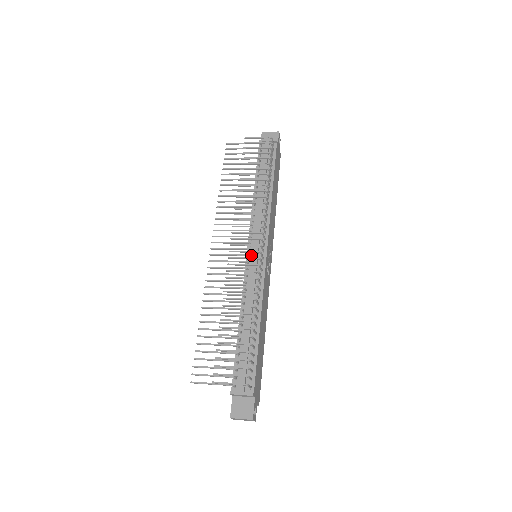
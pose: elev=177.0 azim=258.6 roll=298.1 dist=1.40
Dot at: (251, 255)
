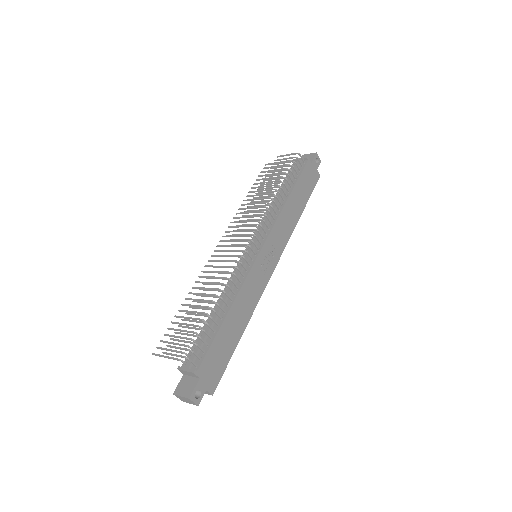
Dot at: occluded
